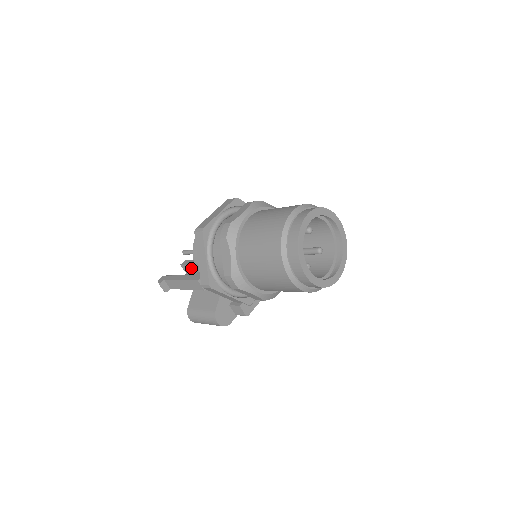
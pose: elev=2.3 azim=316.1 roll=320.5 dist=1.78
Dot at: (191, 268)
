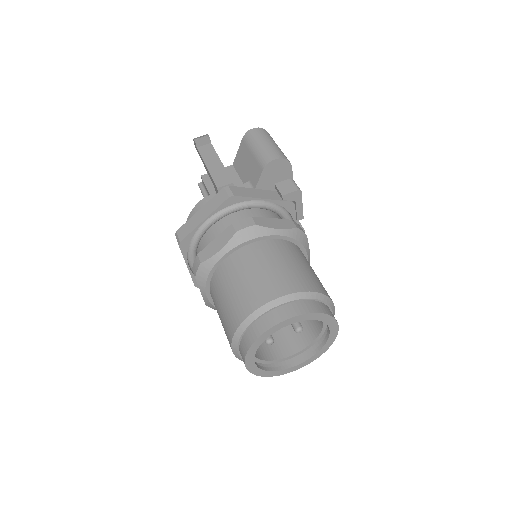
Dot at: occluded
